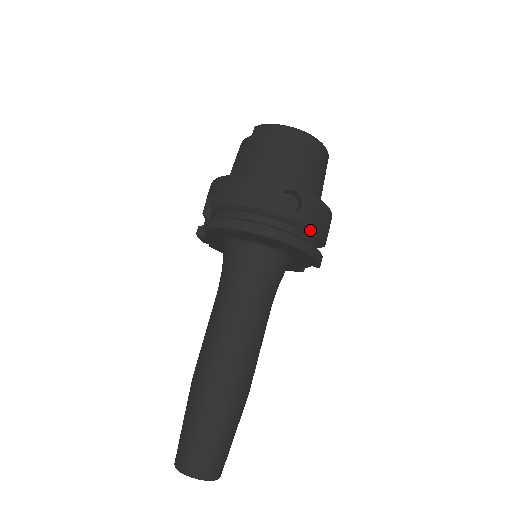
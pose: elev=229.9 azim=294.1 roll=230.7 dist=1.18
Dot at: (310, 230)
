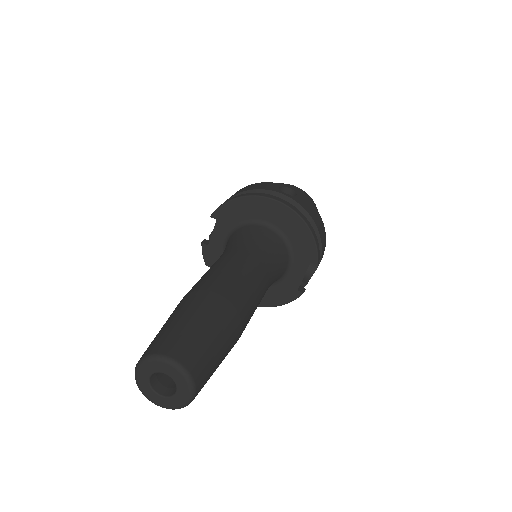
Dot at: (305, 214)
